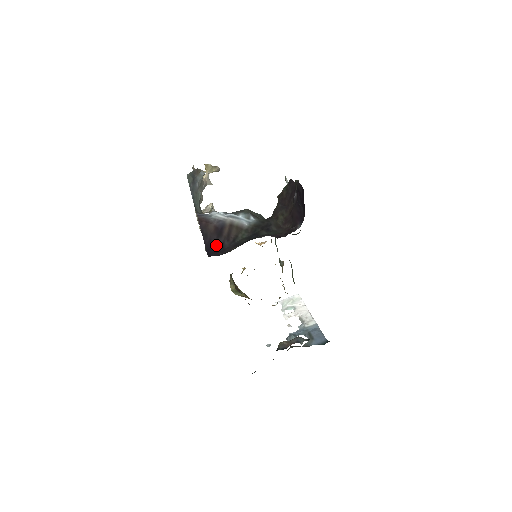
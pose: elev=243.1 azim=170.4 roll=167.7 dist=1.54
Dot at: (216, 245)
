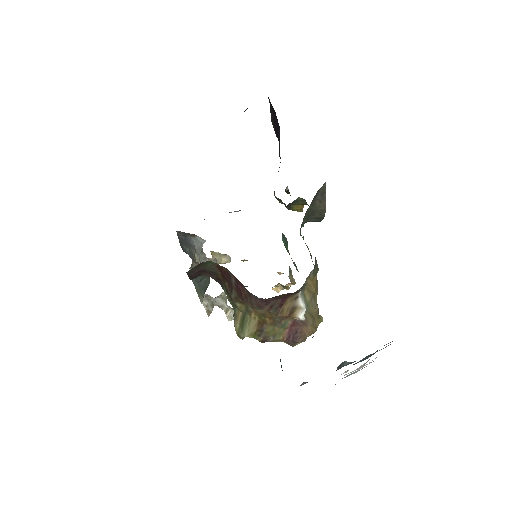
Dot at: occluded
